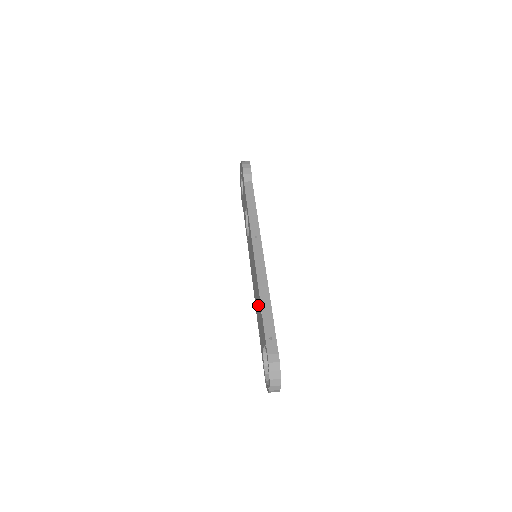
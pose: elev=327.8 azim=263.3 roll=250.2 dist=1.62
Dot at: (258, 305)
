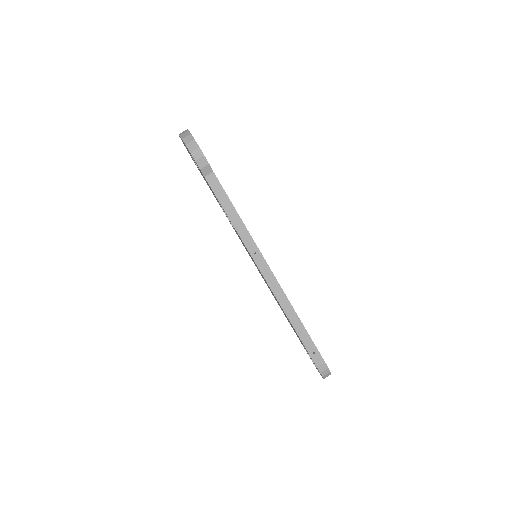
Dot at: (284, 313)
